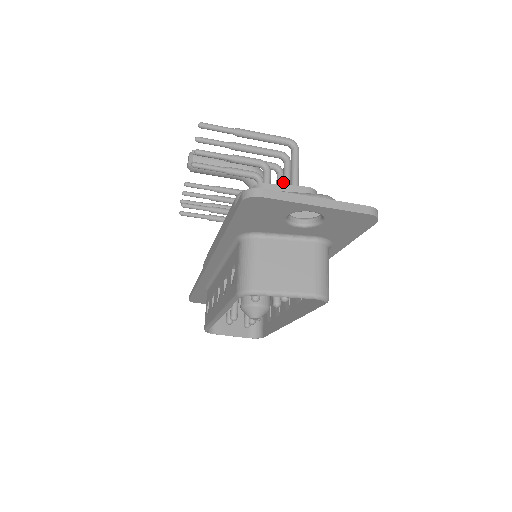
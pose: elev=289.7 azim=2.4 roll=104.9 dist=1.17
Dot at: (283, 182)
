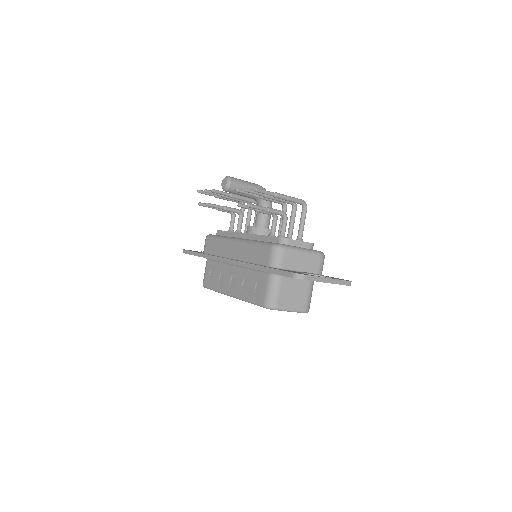
Dot at: (290, 223)
